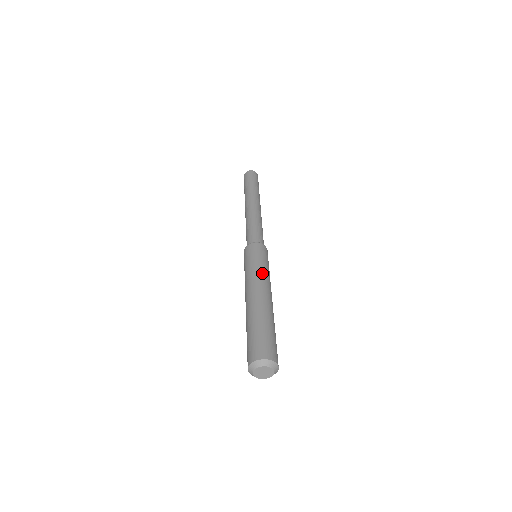
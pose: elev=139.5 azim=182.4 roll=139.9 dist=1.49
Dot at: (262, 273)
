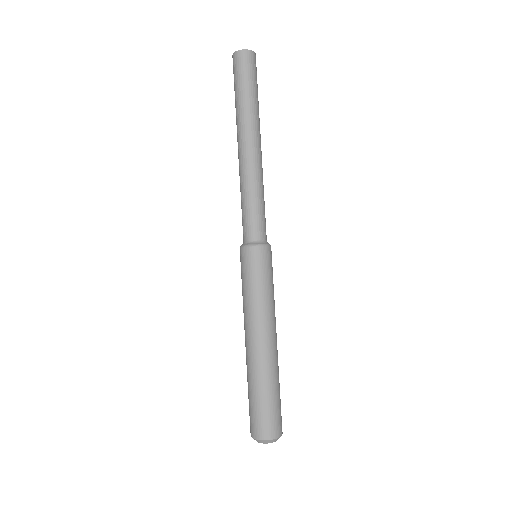
Dot at: (263, 307)
